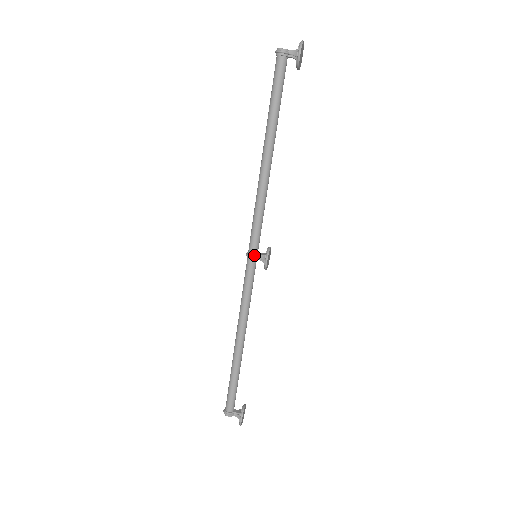
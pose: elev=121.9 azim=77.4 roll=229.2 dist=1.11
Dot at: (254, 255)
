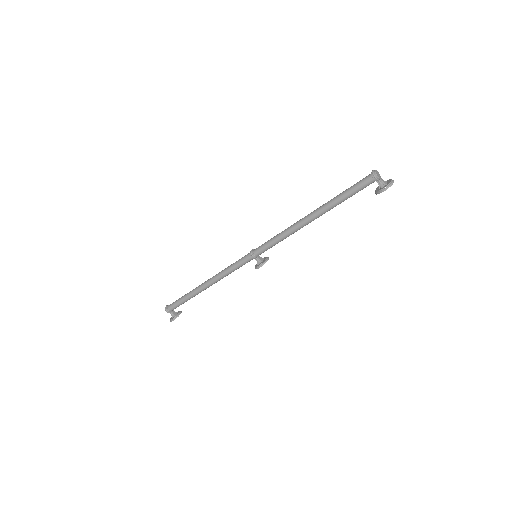
Dot at: (255, 256)
